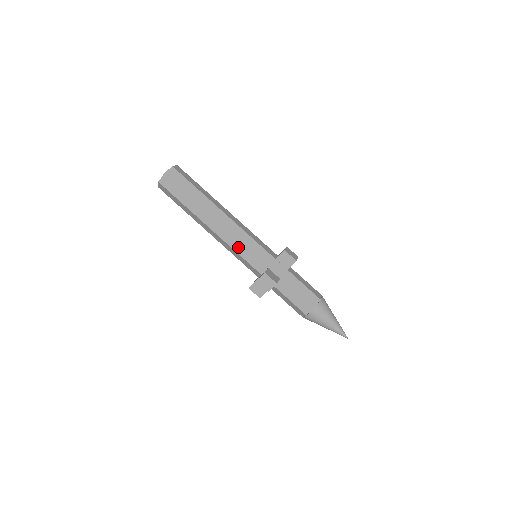
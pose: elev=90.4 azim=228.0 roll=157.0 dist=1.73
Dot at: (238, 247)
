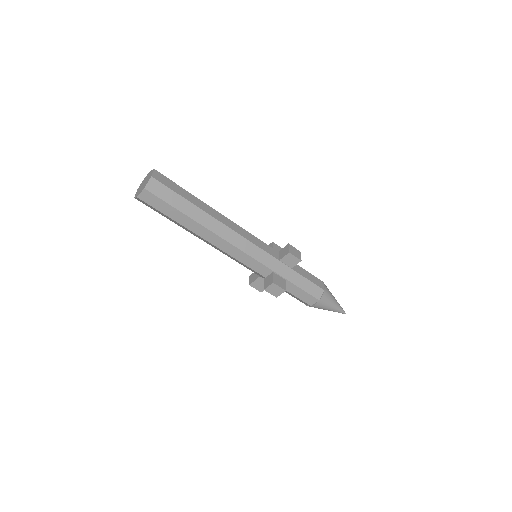
Dot at: (240, 256)
